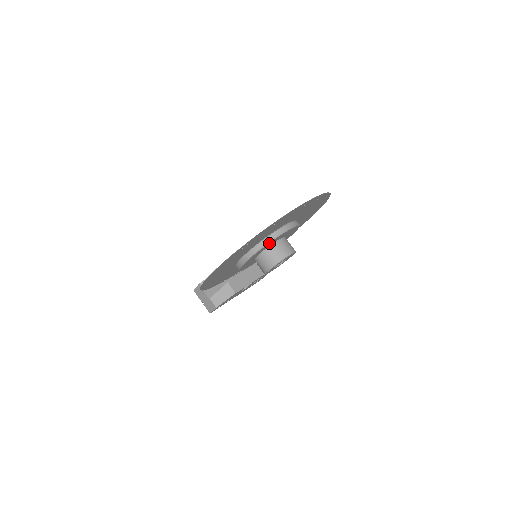
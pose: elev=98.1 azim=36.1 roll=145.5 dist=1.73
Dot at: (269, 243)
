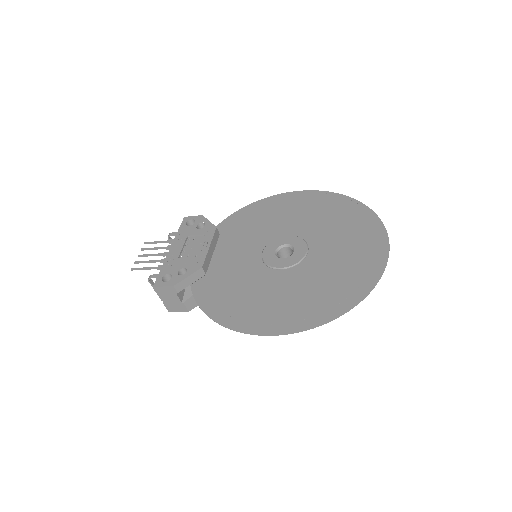
Dot at: occluded
